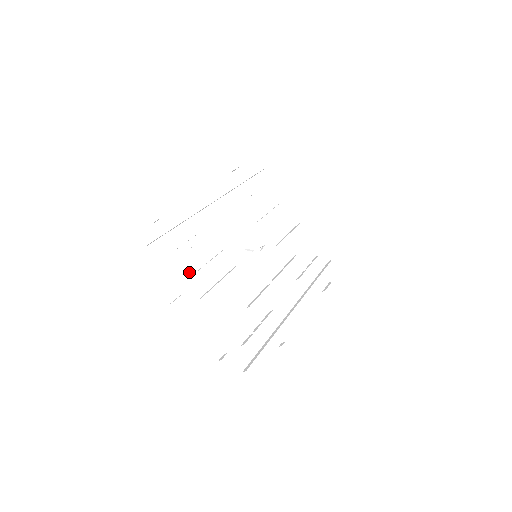
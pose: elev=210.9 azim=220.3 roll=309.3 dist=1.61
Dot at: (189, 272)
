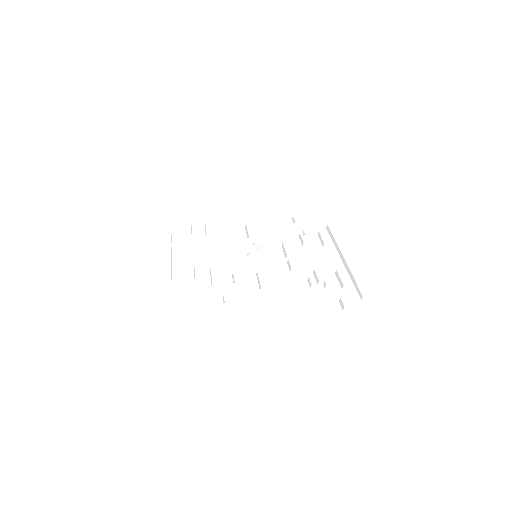
Dot at: (181, 238)
